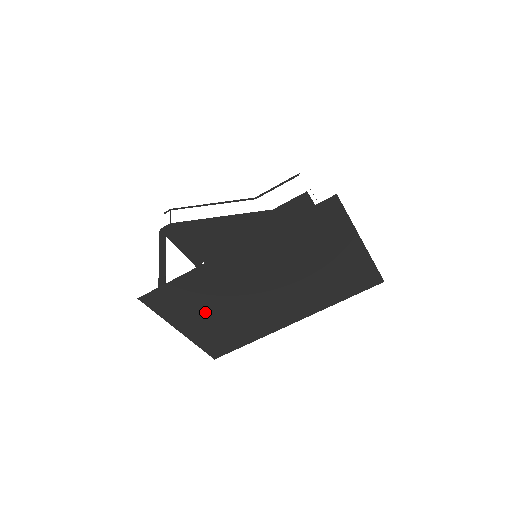
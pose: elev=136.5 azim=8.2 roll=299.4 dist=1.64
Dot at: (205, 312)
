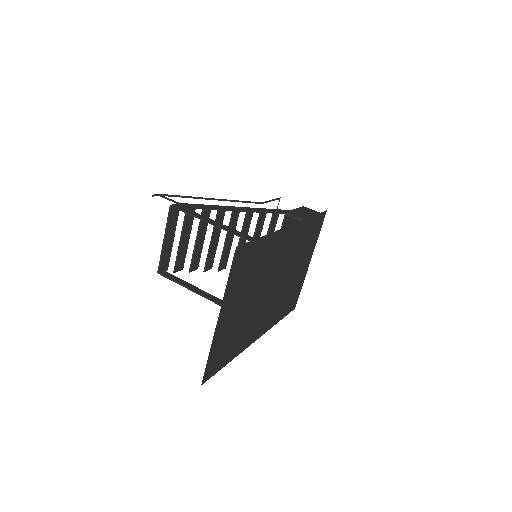
Dot at: (243, 297)
